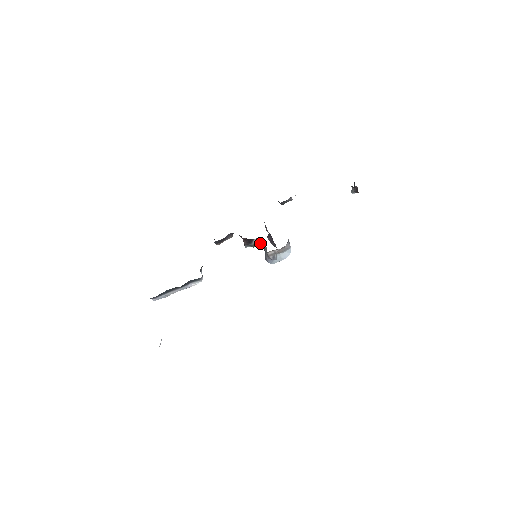
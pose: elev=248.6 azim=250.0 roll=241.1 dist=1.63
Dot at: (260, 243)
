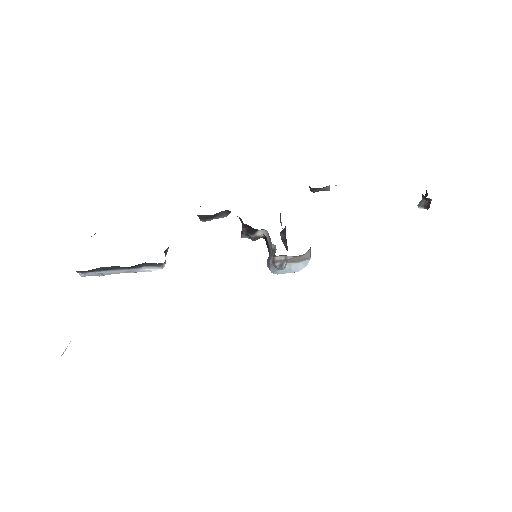
Dot at: (265, 238)
